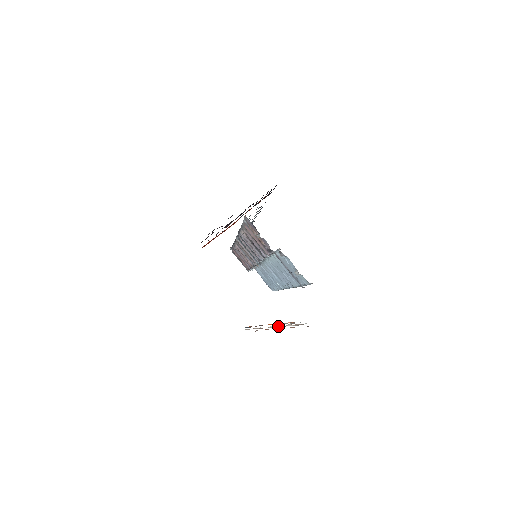
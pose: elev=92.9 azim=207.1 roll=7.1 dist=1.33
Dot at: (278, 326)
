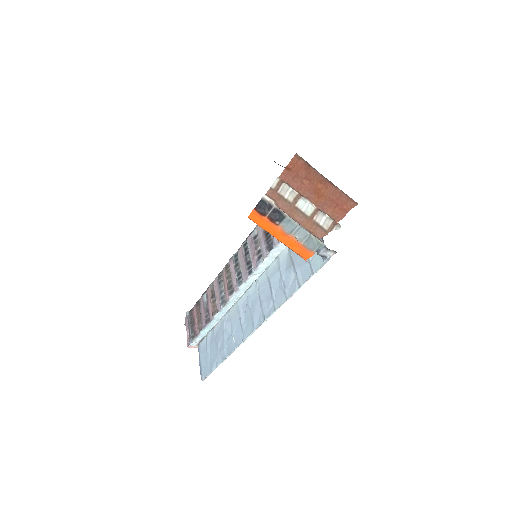
Dot at: (308, 207)
